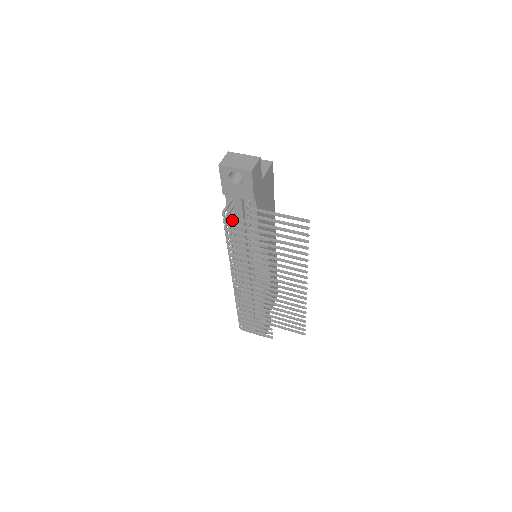
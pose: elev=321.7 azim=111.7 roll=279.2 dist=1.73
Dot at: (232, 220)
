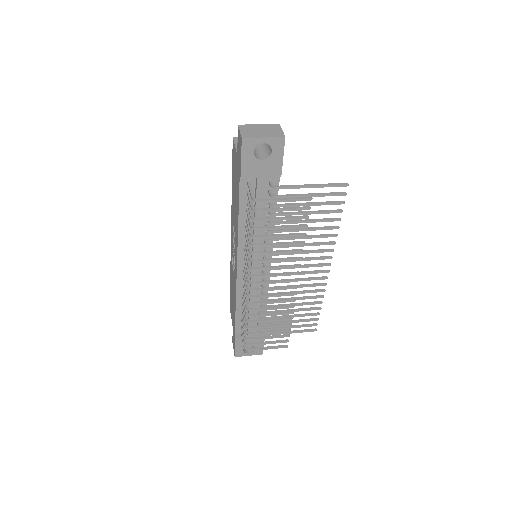
Dot at: (247, 211)
